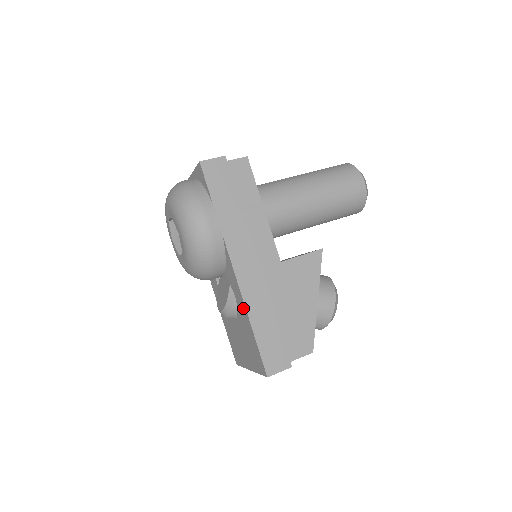
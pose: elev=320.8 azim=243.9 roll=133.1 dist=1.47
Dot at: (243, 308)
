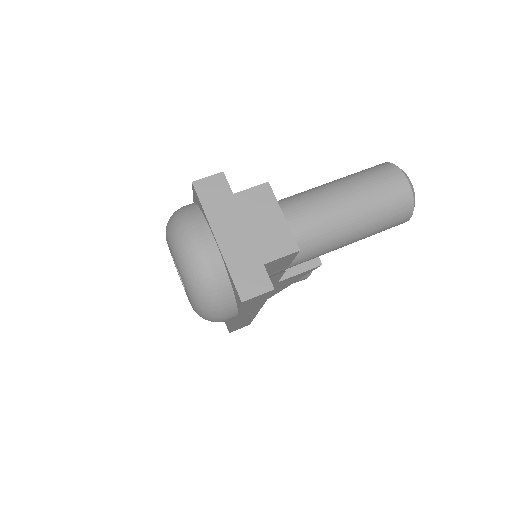
Dot at: (229, 320)
